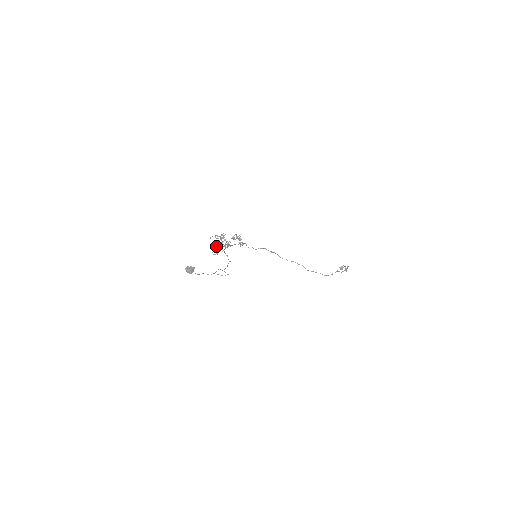
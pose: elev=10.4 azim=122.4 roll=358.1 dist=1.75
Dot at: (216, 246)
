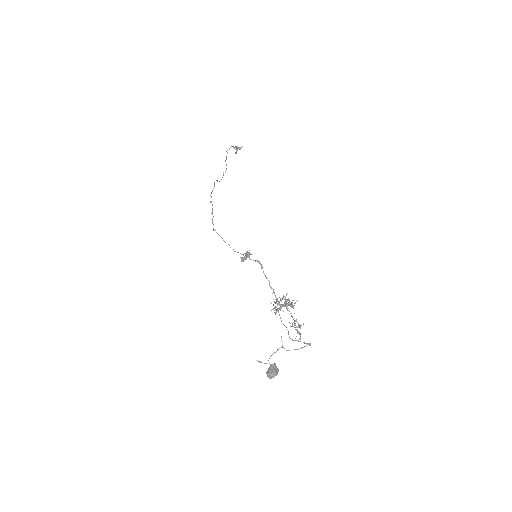
Dot at: (292, 324)
